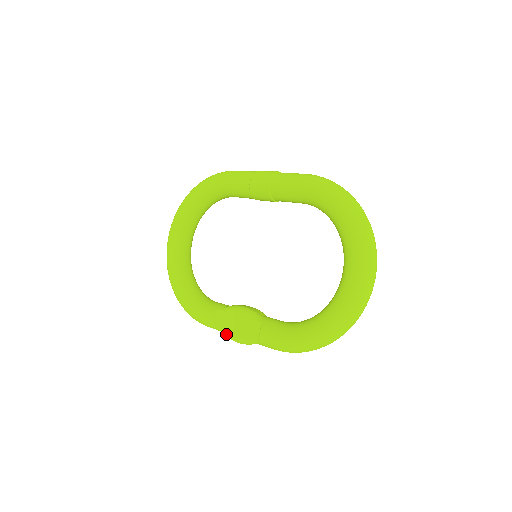
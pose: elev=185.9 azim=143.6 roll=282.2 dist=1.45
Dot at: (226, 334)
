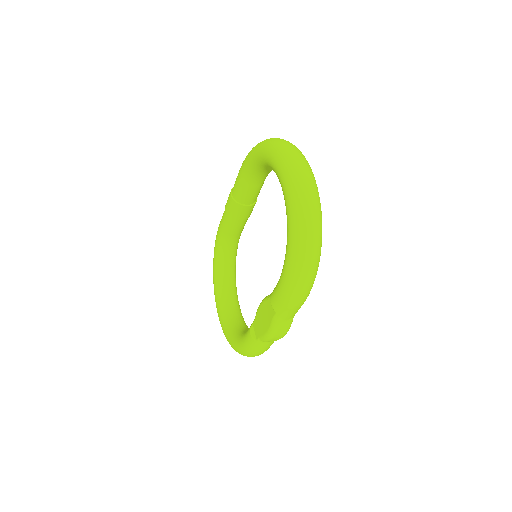
Dot at: (262, 337)
